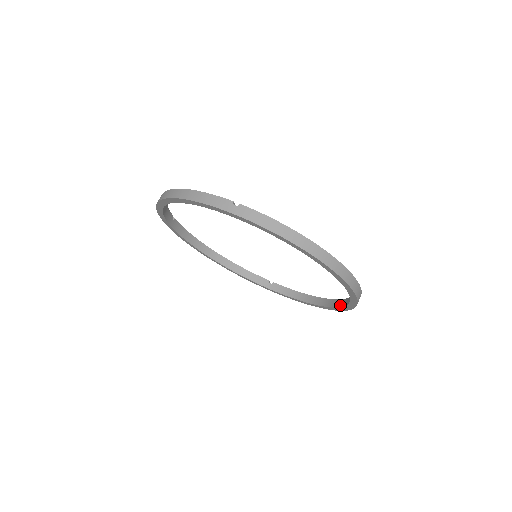
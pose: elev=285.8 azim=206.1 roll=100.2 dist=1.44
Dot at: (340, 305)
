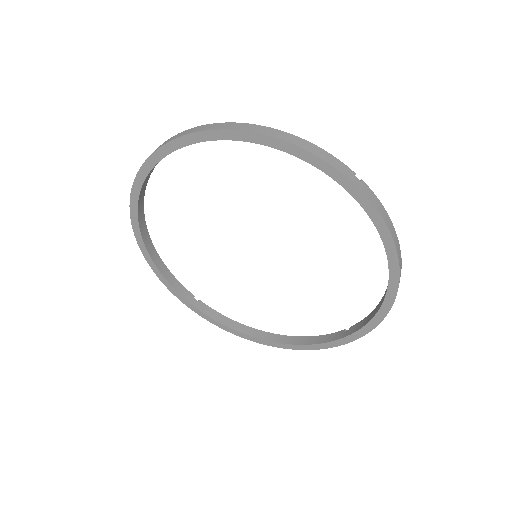
Dot at: (382, 240)
